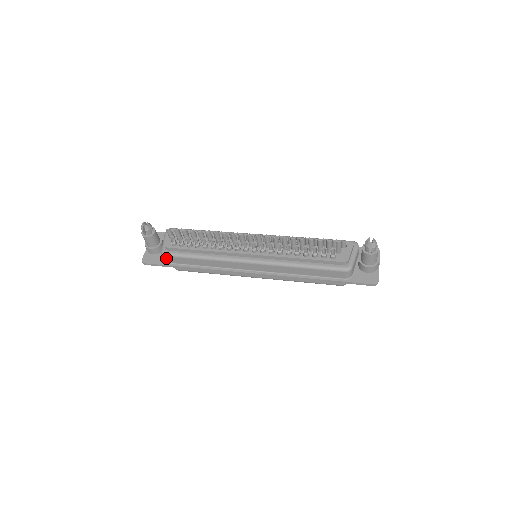
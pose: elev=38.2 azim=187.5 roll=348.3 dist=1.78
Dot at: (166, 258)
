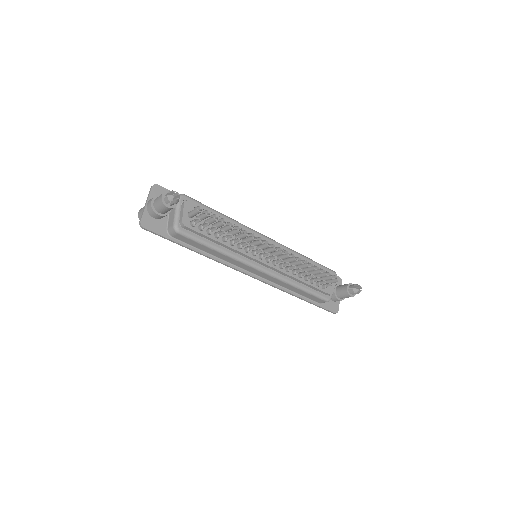
Dot at: (176, 234)
